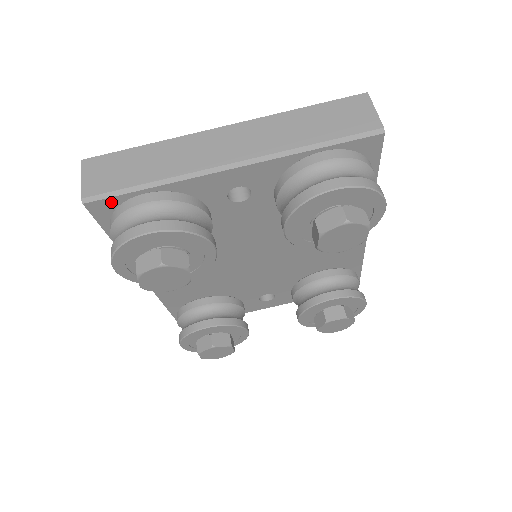
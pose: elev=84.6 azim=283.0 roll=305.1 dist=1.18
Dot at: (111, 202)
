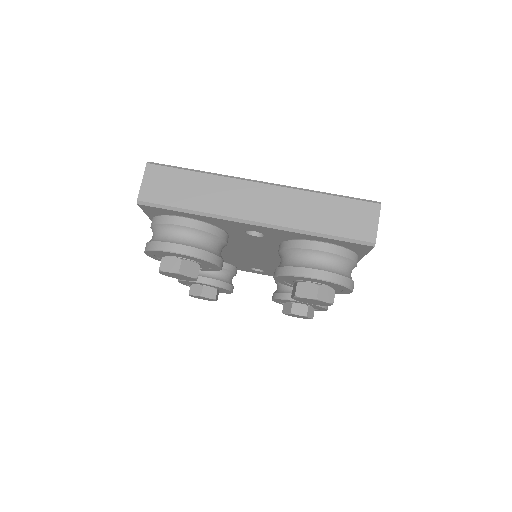
Dot at: (158, 209)
